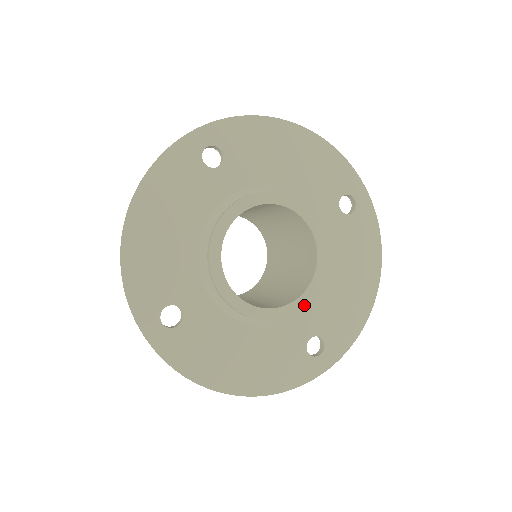
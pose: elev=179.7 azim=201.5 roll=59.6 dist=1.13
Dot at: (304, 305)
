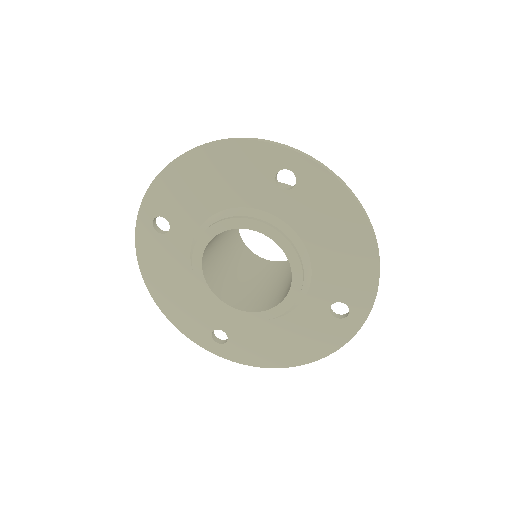
Dot at: (233, 315)
